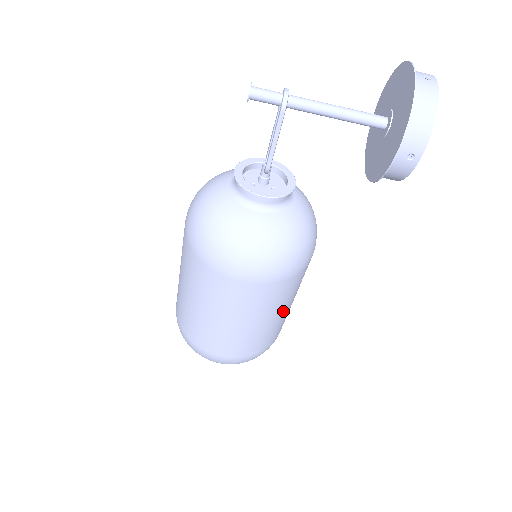
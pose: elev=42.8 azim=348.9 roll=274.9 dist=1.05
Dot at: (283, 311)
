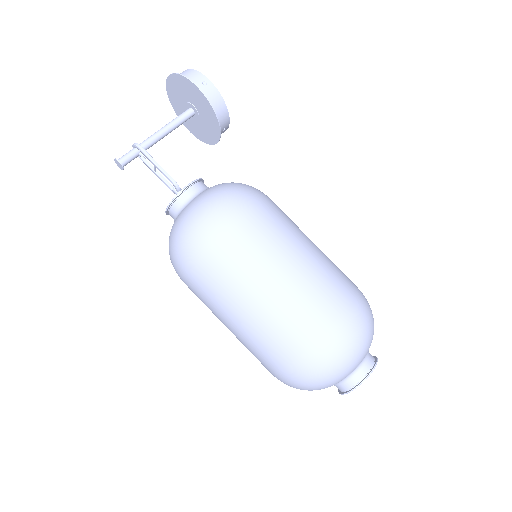
Dot at: (310, 243)
